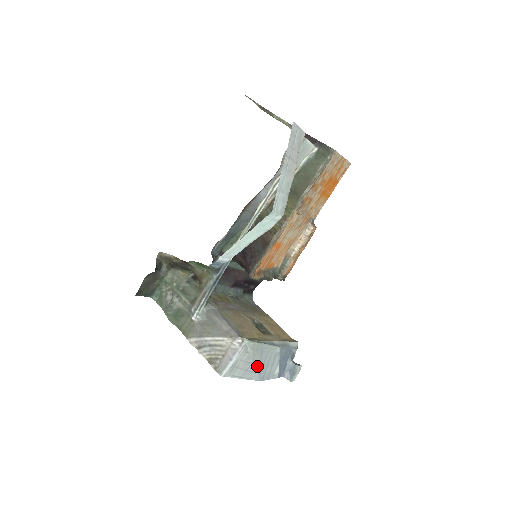
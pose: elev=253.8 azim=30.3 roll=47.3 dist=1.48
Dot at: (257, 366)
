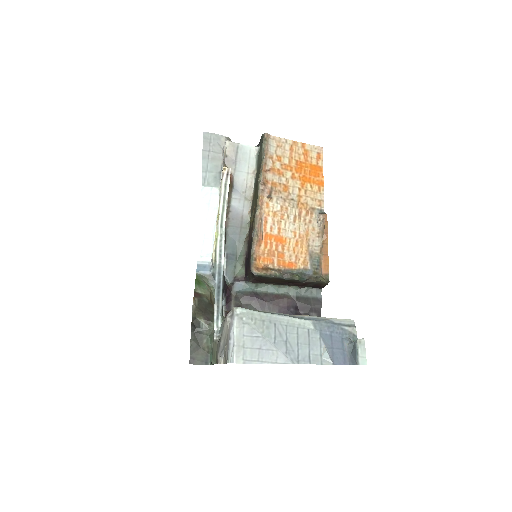
Dot at: (275, 342)
